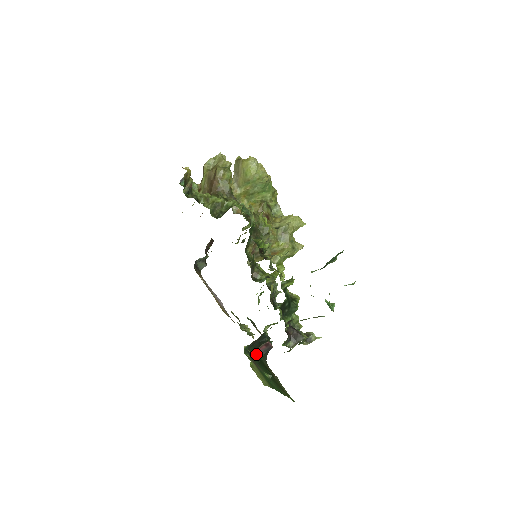
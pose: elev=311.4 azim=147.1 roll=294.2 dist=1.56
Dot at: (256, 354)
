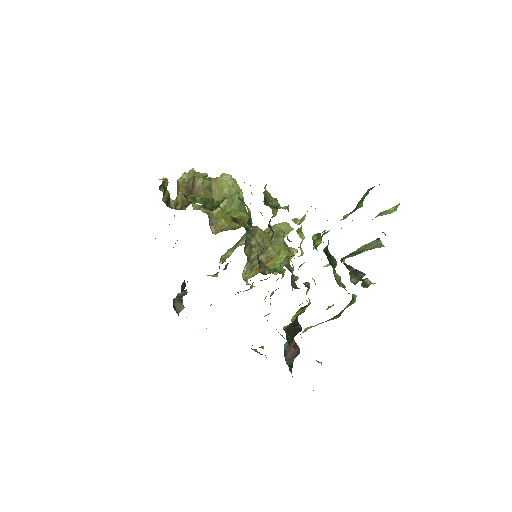
Dot at: occluded
